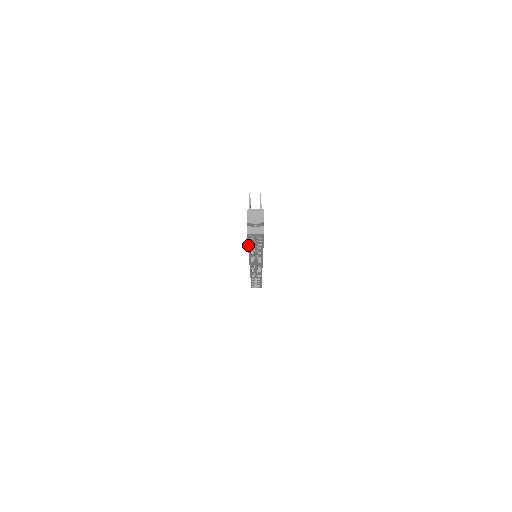
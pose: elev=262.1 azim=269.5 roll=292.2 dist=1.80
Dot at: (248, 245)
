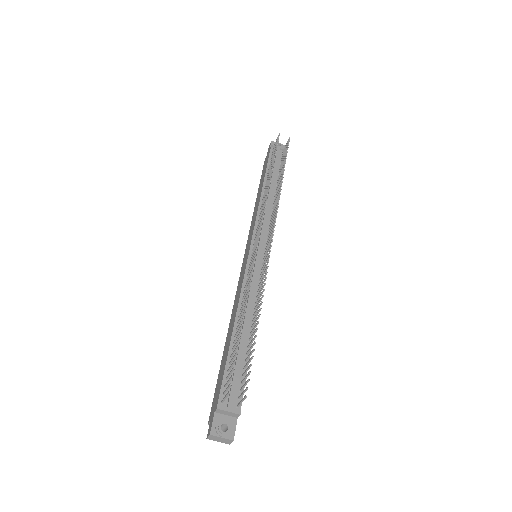
Dot at: (219, 372)
